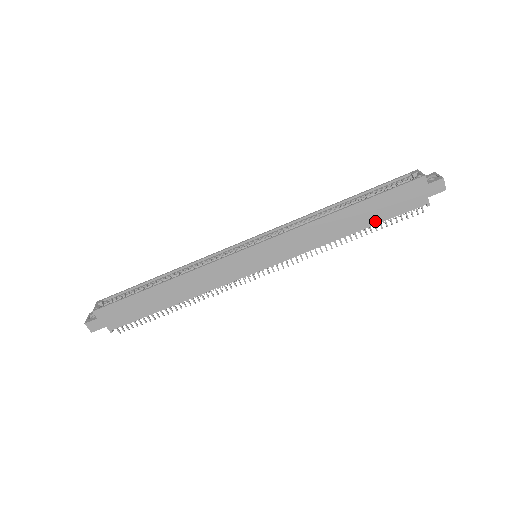
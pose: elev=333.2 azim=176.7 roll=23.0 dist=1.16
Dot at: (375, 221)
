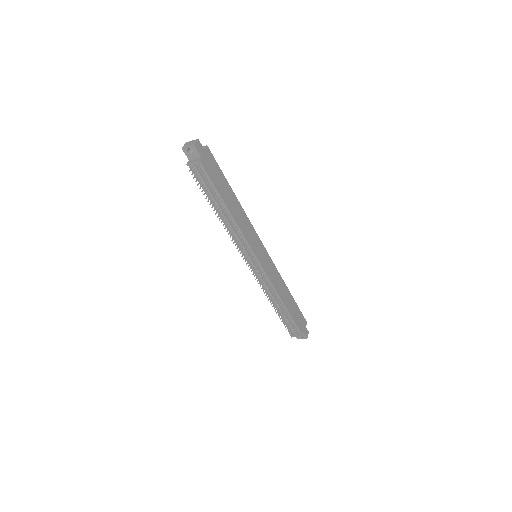
Dot at: (291, 313)
